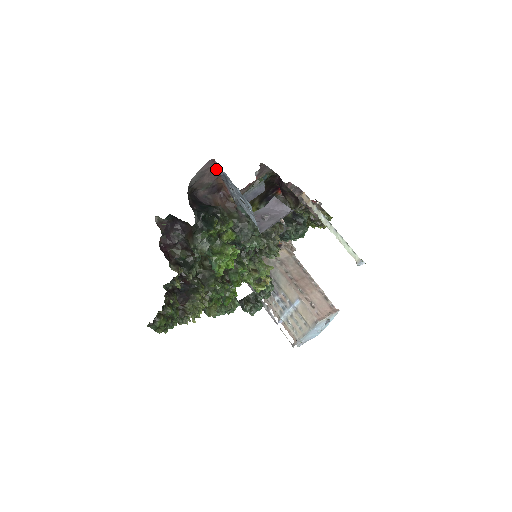
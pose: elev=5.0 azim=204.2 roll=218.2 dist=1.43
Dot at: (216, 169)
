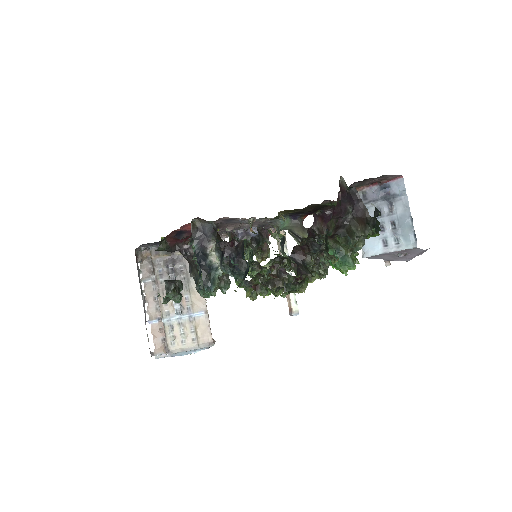
Dot at: (383, 181)
